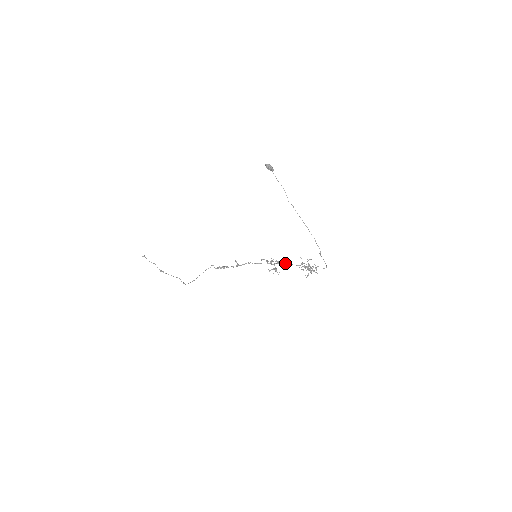
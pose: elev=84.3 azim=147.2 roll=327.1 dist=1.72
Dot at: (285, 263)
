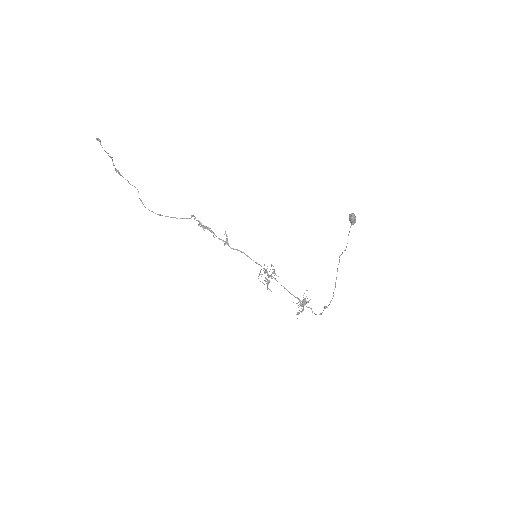
Dot at: (283, 286)
